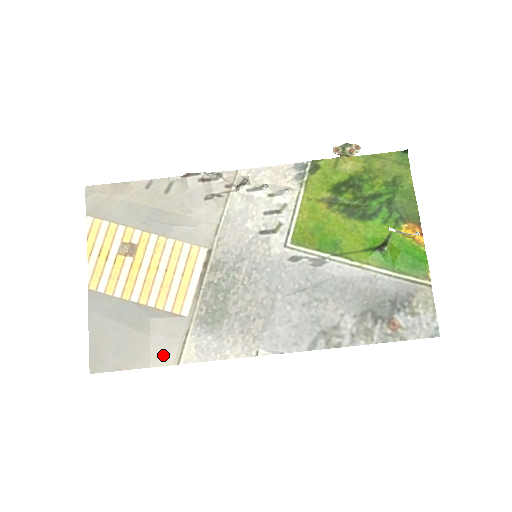
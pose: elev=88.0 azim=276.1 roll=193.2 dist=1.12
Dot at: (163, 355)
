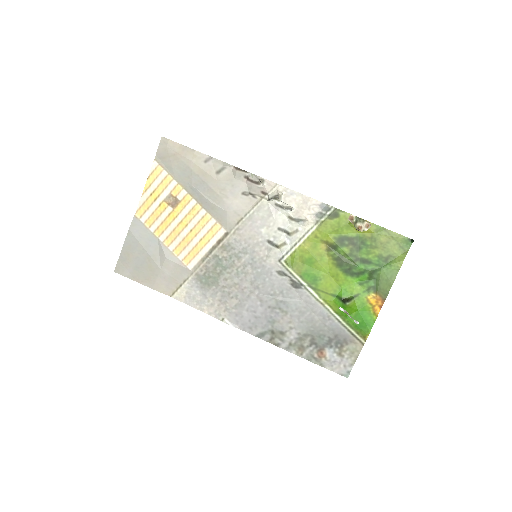
Dot at: (164, 286)
